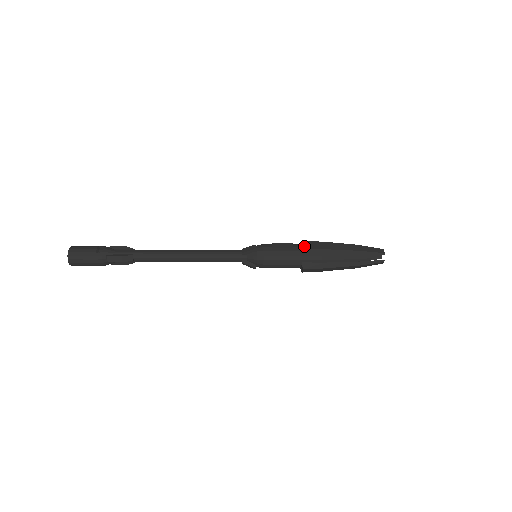
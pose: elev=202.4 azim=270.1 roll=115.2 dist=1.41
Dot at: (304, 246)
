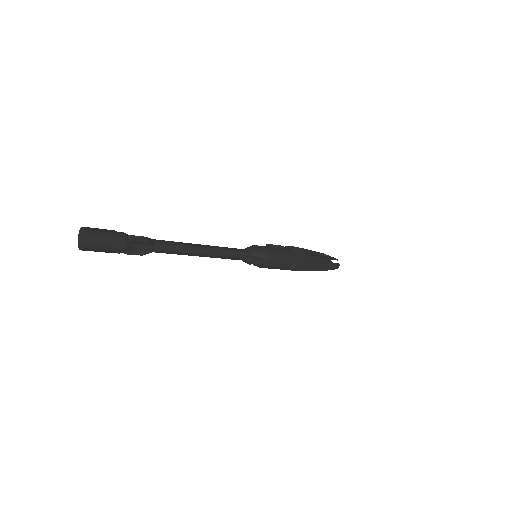
Dot at: (290, 246)
